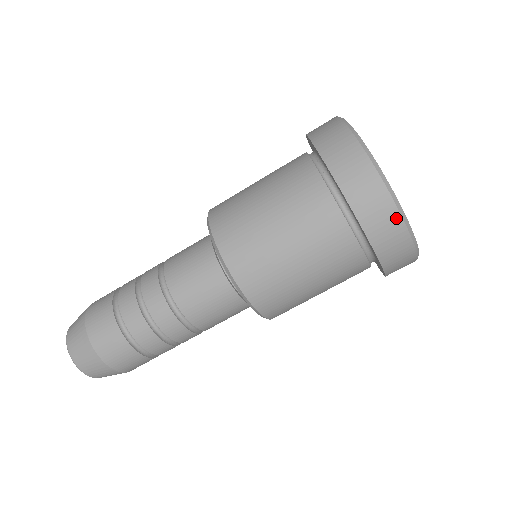
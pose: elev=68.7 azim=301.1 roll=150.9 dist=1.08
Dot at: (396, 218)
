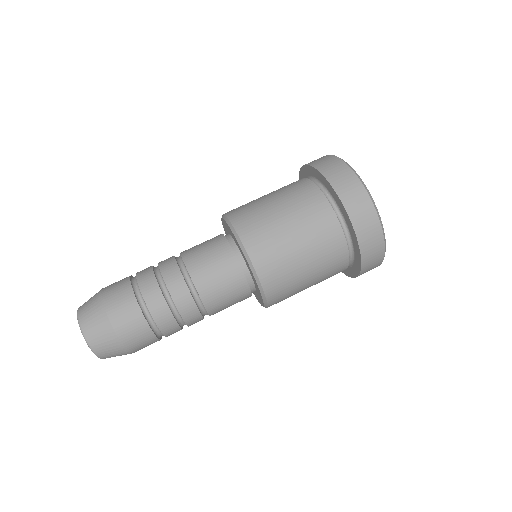
Dot at: (340, 162)
